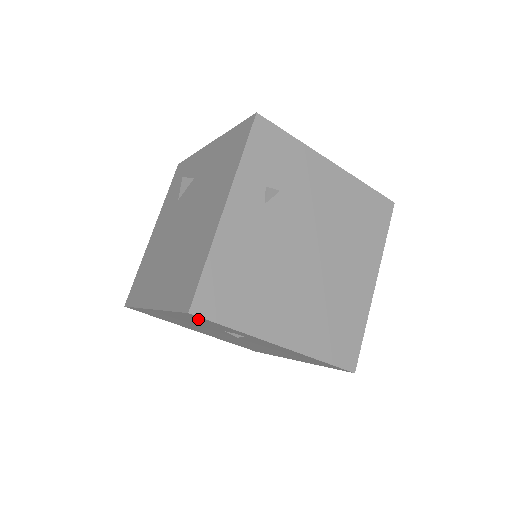
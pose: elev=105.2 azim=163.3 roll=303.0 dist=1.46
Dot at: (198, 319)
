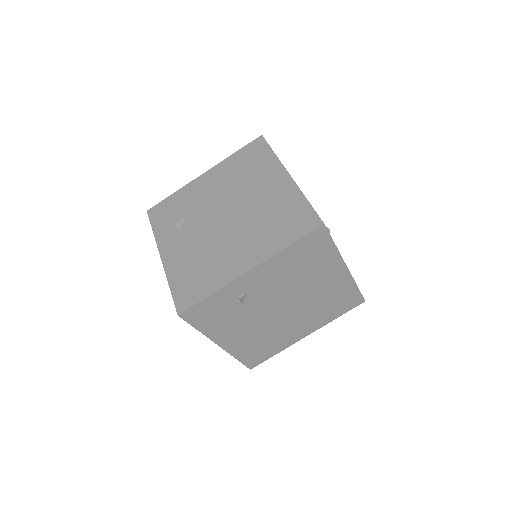
Dot at: (203, 315)
